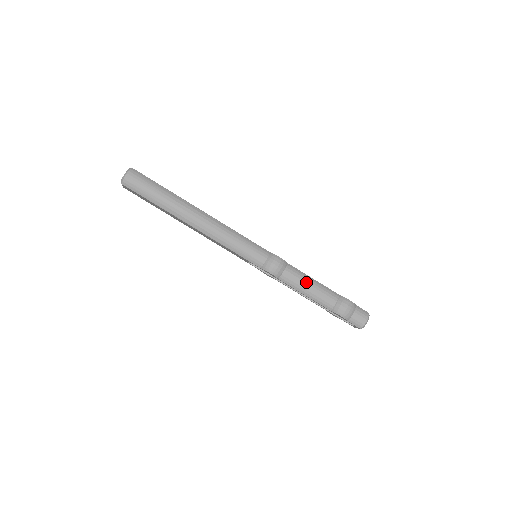
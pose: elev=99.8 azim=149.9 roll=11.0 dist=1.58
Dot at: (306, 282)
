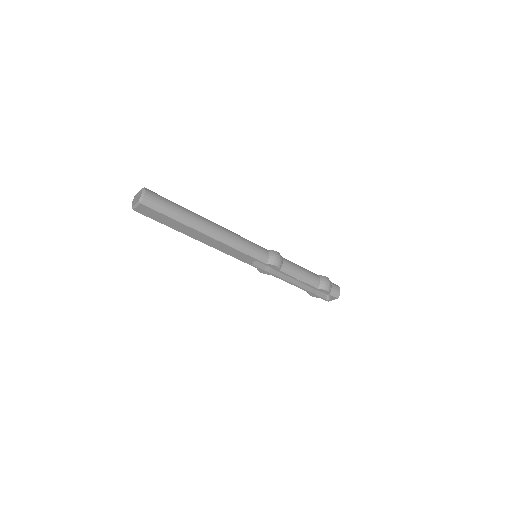
Dot at: (298, 269)
